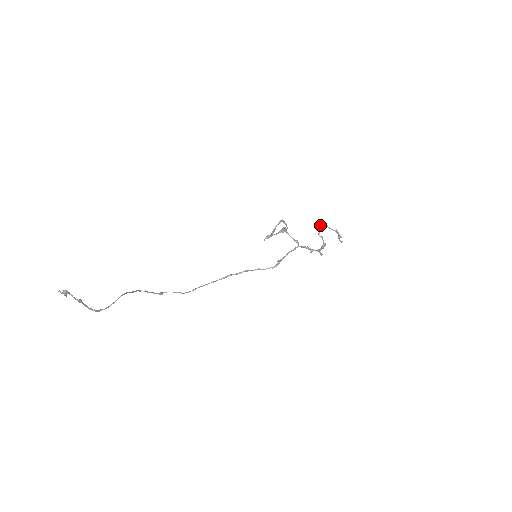
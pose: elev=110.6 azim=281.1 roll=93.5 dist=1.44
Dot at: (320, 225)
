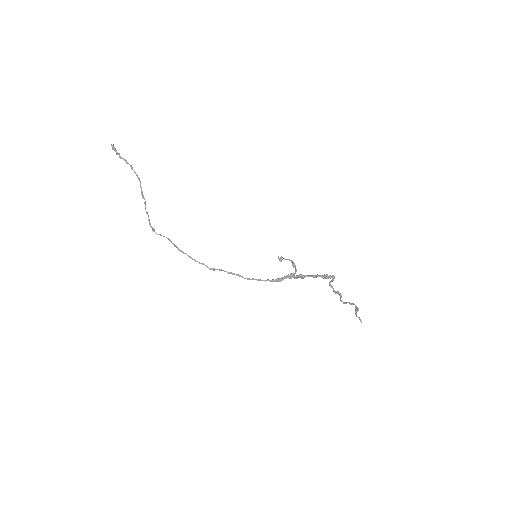
Dot at: (334, 292)
